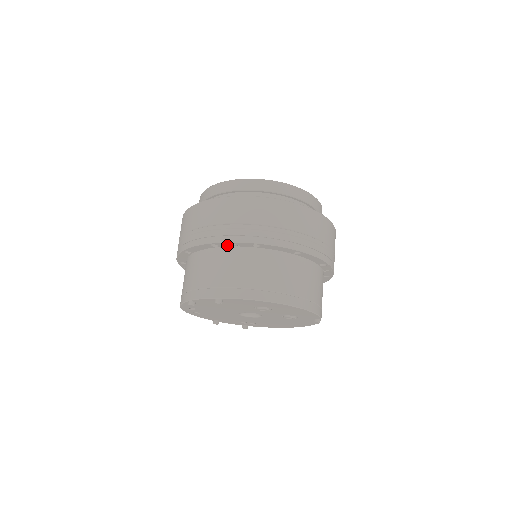
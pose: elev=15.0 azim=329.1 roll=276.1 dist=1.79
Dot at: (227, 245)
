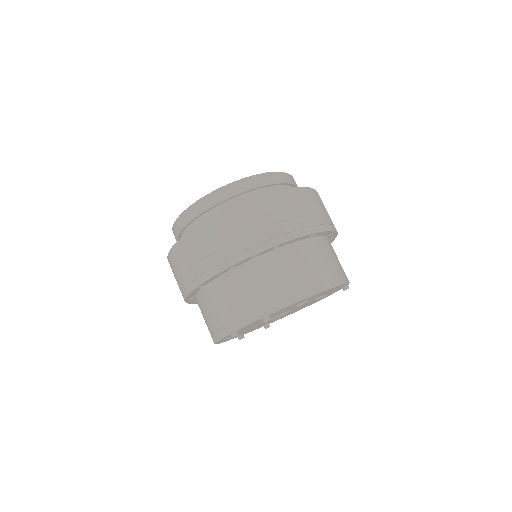
Dot at: (246, 261)
